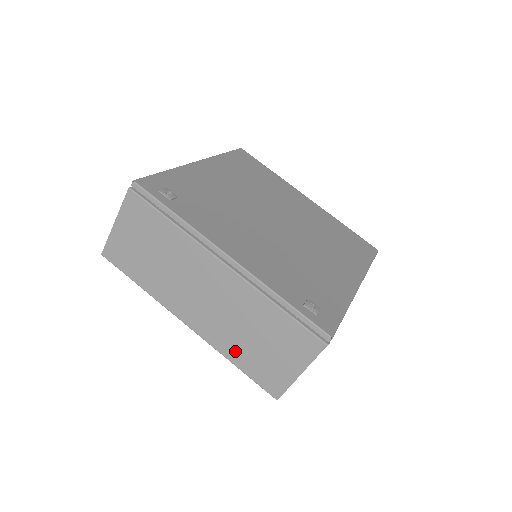
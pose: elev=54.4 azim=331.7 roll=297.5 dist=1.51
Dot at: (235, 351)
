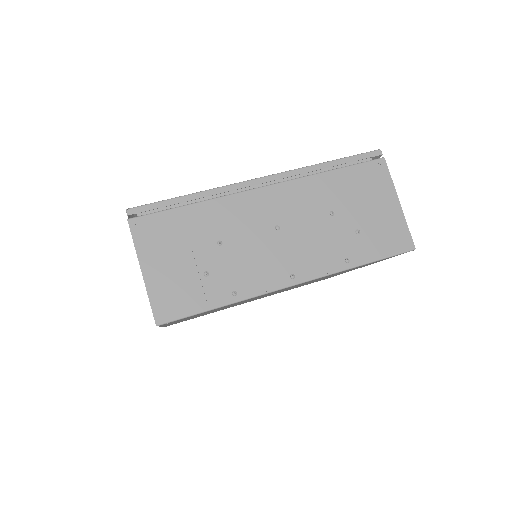
Dot at: occluded
